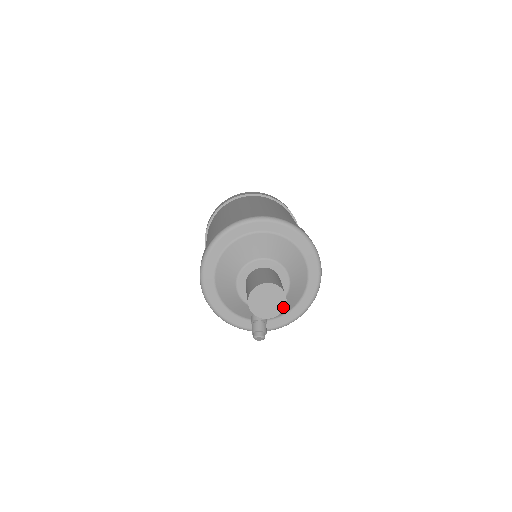
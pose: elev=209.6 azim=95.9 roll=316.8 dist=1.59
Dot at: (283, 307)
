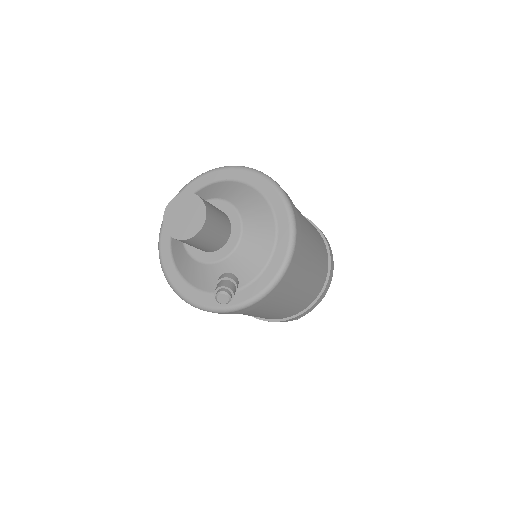
Dot at: (204, 216)
